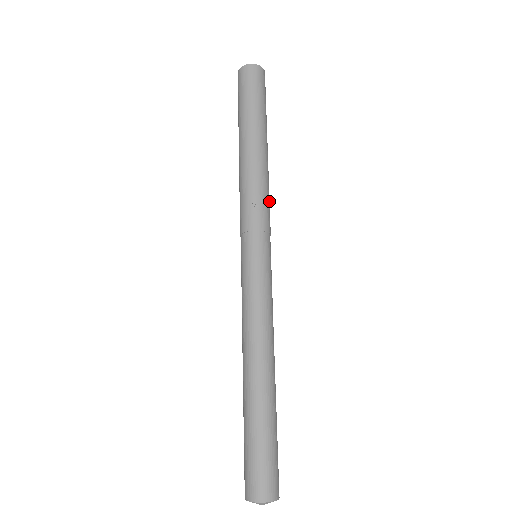
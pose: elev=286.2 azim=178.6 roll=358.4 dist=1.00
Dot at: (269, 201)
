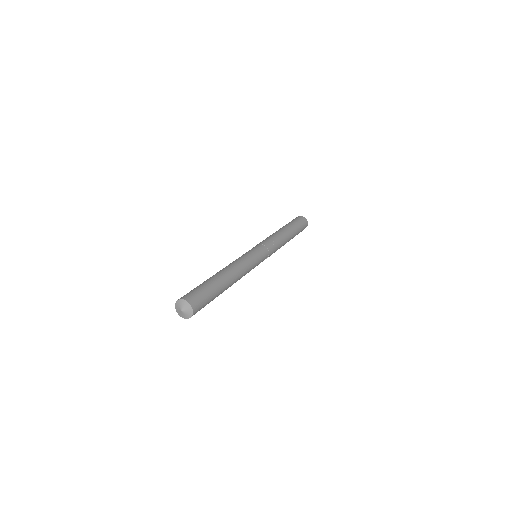
Dot at: (275, 251)
